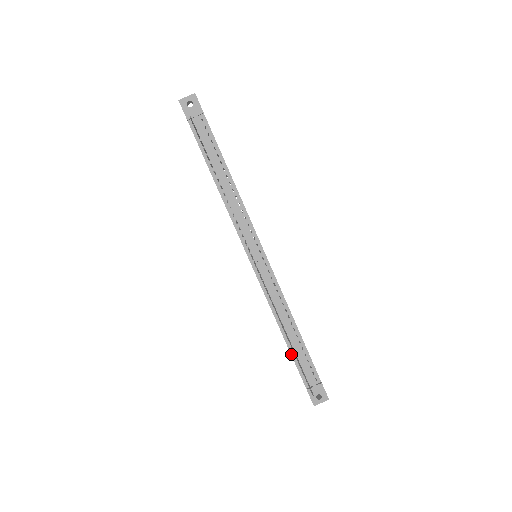
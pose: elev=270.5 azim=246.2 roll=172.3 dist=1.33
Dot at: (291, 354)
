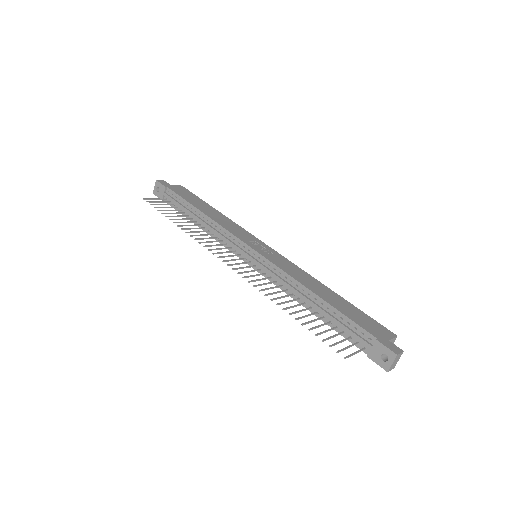
Dot at: occluded
